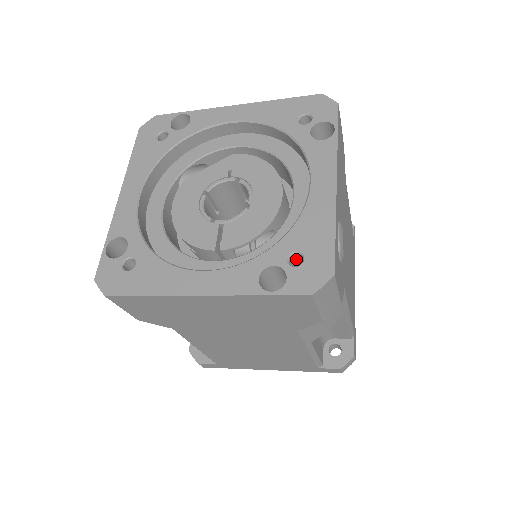
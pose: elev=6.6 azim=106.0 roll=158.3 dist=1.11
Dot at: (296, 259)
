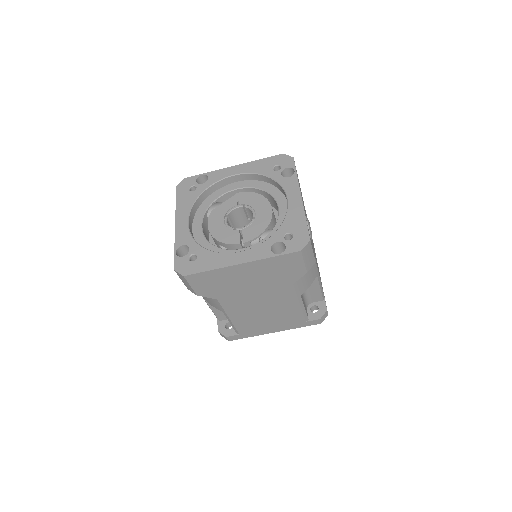
Dot at: (288, 238)
